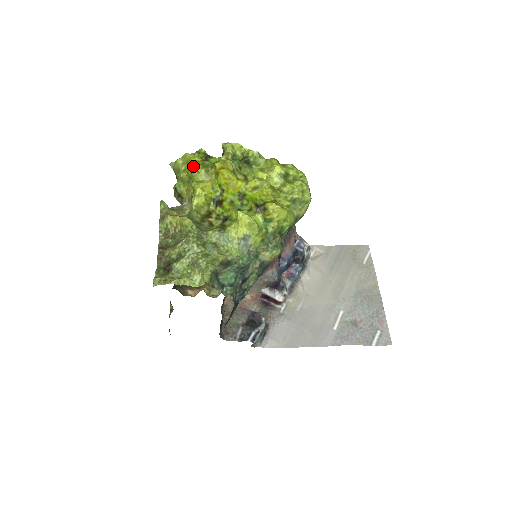
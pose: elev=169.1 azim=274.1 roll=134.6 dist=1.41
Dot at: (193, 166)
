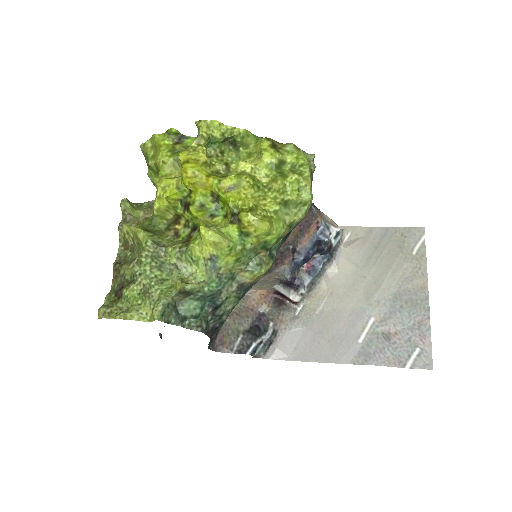
Dot at: (159, 154)
